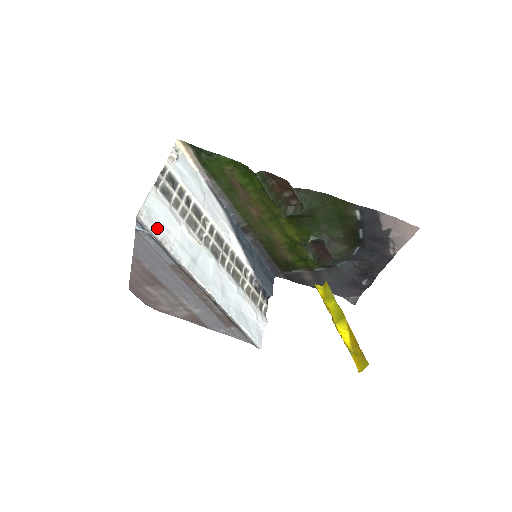
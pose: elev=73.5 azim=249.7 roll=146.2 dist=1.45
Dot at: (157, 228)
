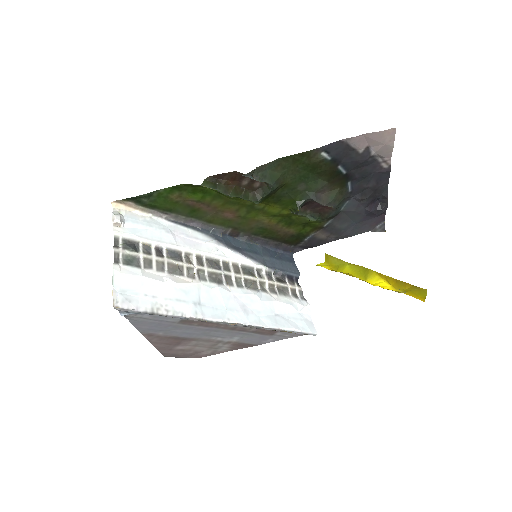
Dot at: (141, 302)
